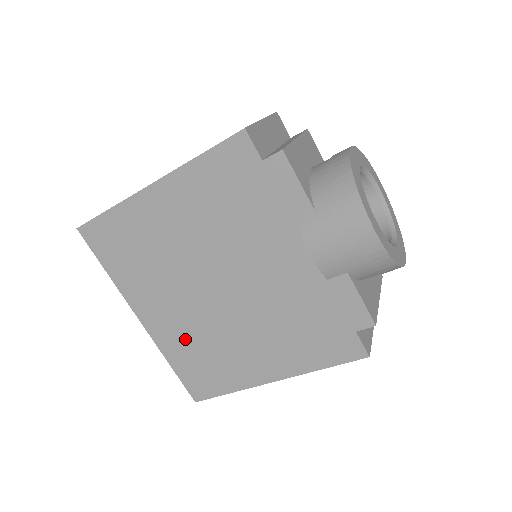
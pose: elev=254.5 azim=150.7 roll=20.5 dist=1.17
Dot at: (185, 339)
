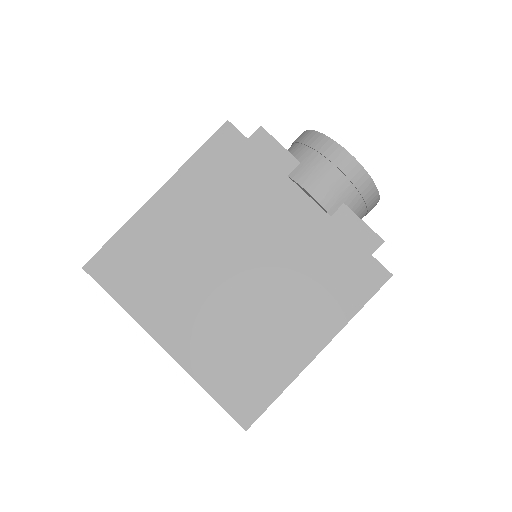
Dot at: (217, 346)
